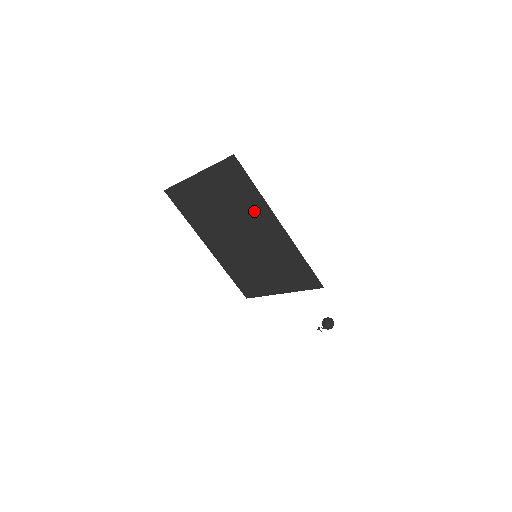
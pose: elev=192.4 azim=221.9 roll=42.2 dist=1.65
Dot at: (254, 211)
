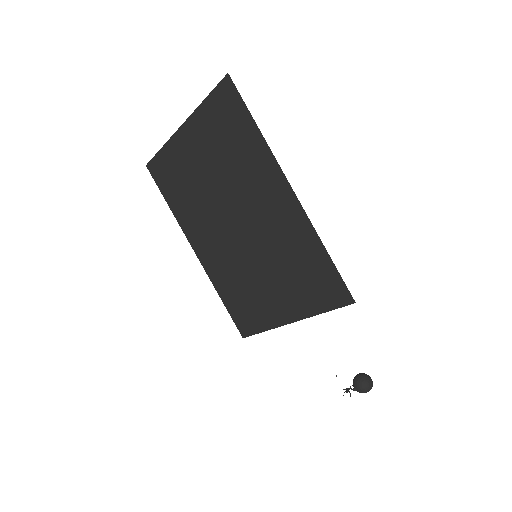
Dot at: (254, 171)
